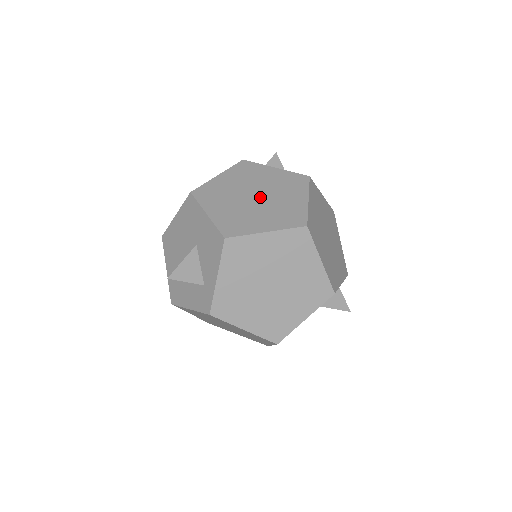
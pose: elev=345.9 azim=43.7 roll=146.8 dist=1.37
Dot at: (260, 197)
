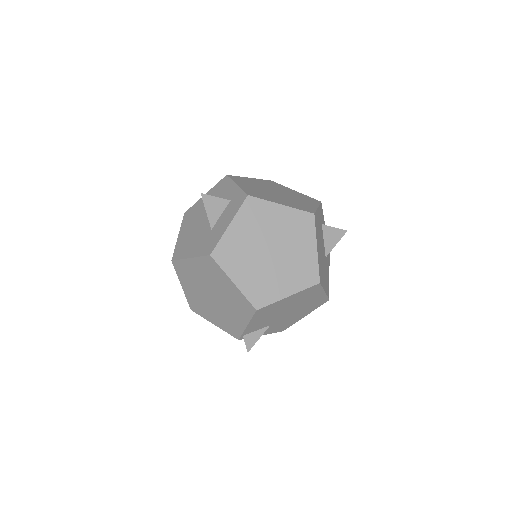
Dot at: occluded
